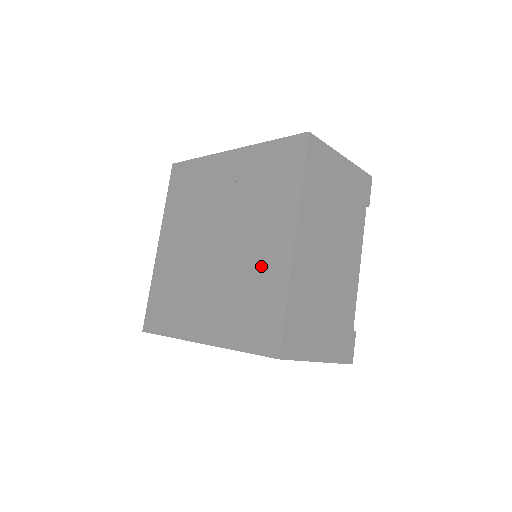
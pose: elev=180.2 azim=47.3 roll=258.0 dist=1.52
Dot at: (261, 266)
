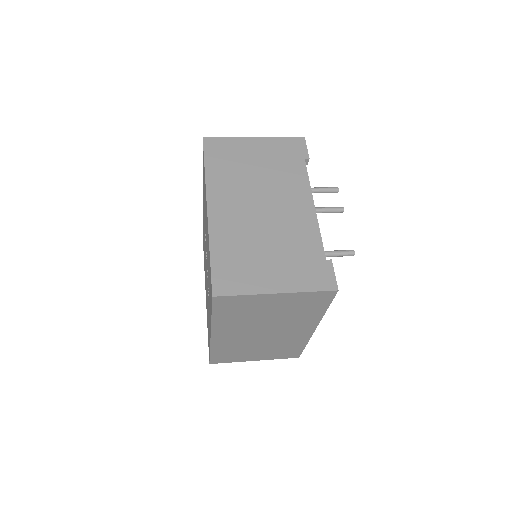
Dot at: occluded
